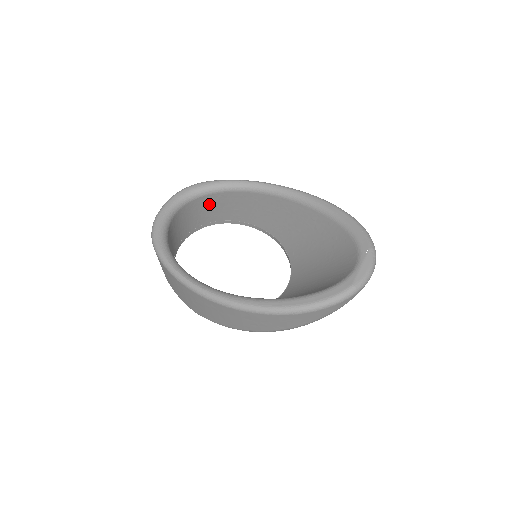
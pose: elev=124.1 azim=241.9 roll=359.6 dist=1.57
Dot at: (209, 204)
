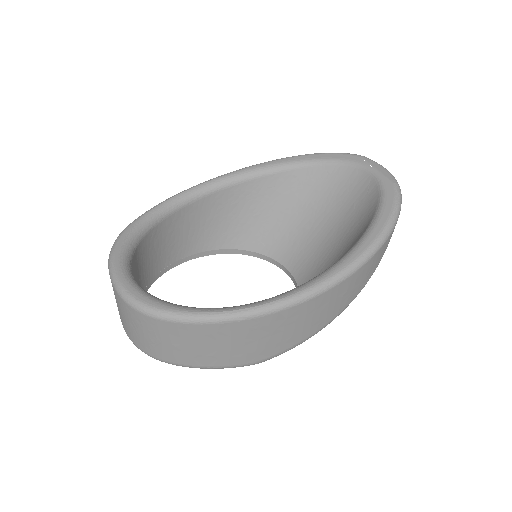
Dot at: (145, 253)
